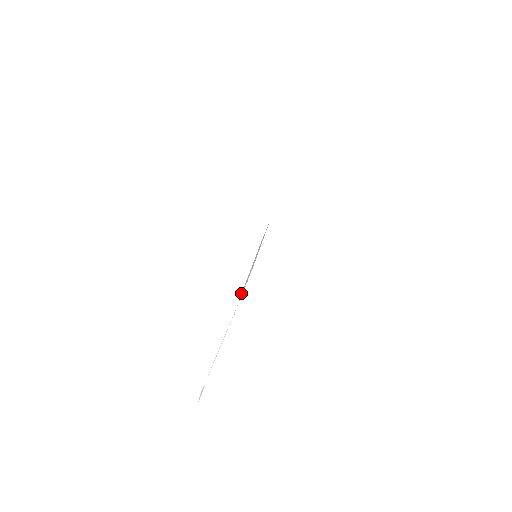
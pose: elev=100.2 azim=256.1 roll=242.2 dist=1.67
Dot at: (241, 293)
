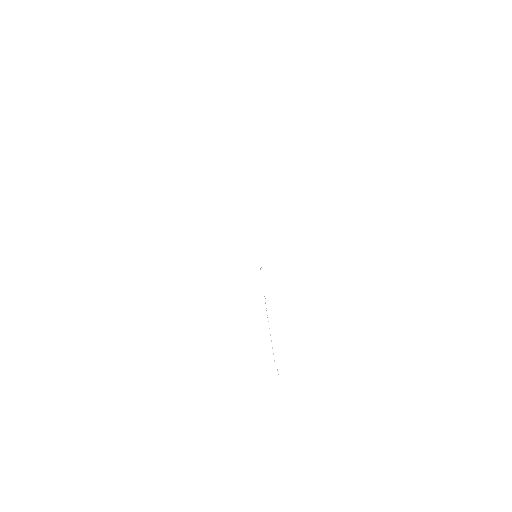
Dot at: occluded
